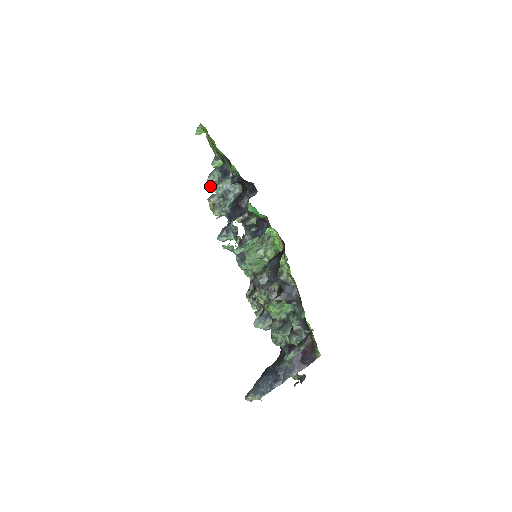
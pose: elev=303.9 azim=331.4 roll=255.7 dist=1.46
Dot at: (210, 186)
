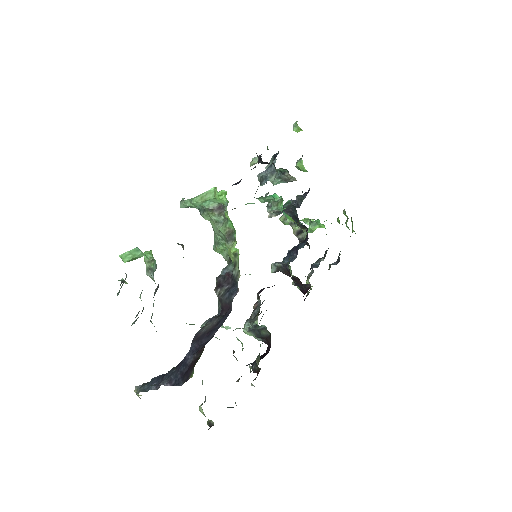
Dot at: occluded
